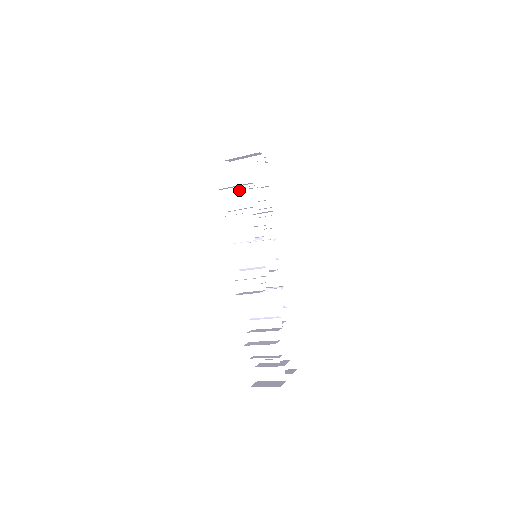
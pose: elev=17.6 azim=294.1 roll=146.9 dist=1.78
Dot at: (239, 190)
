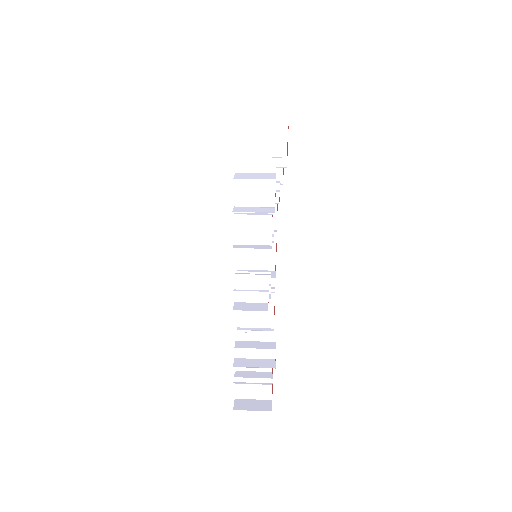
Dot at: (263, 179)
